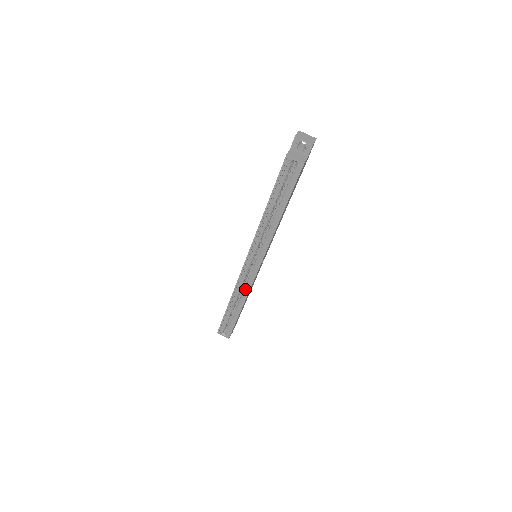
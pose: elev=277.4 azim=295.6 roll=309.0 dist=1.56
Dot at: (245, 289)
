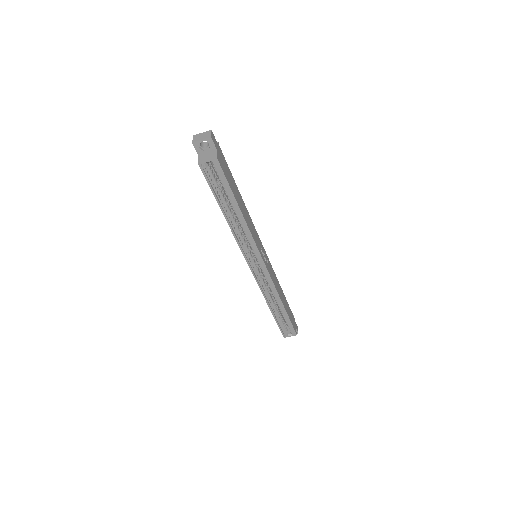
Dot at: (271, 288)
